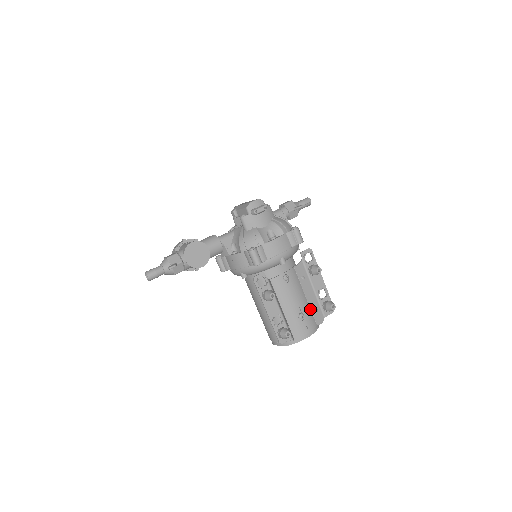
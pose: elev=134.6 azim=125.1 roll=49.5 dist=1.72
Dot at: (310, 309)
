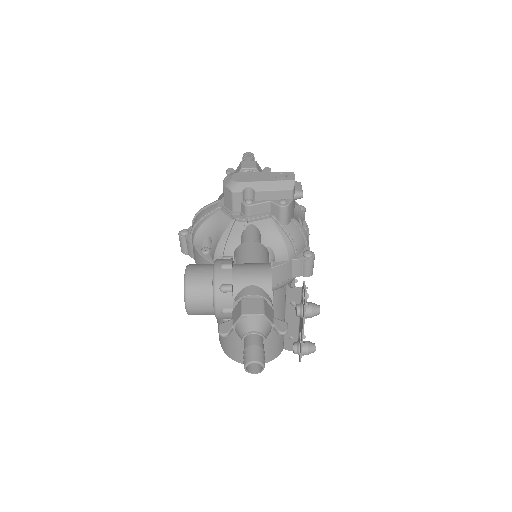
Dot at: occluded
